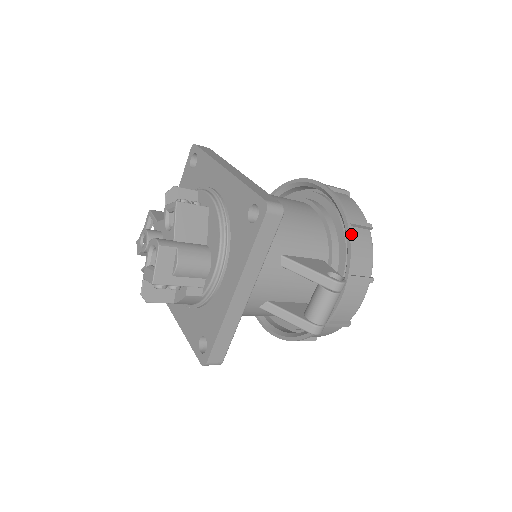
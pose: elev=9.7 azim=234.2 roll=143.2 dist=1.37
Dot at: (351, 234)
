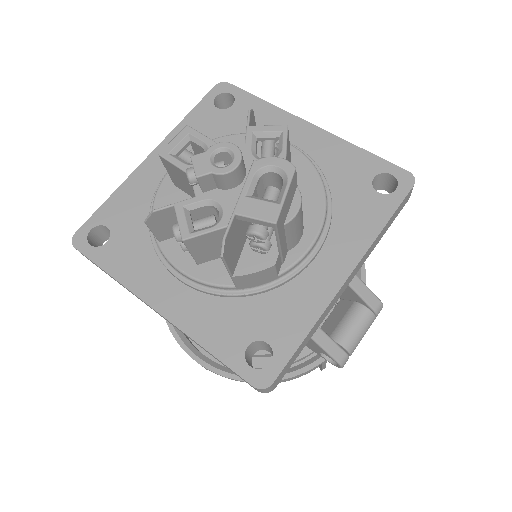
Dot at: occluded
